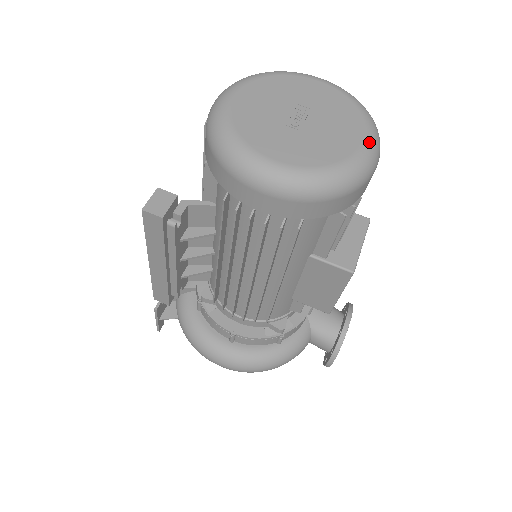
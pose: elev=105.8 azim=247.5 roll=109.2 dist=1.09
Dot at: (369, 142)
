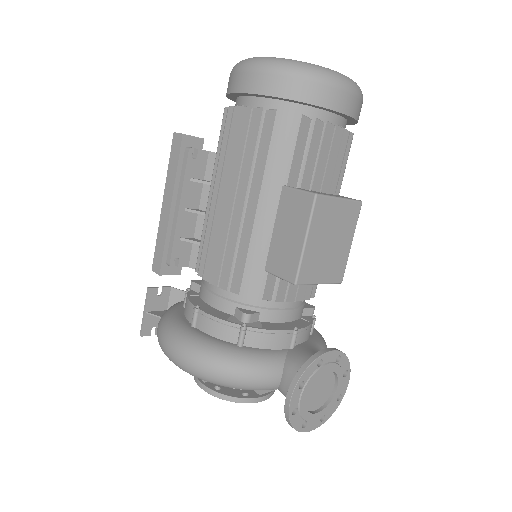
Dot at: occluded
